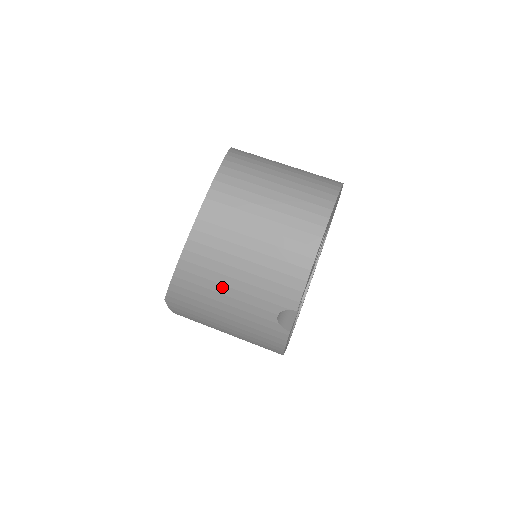
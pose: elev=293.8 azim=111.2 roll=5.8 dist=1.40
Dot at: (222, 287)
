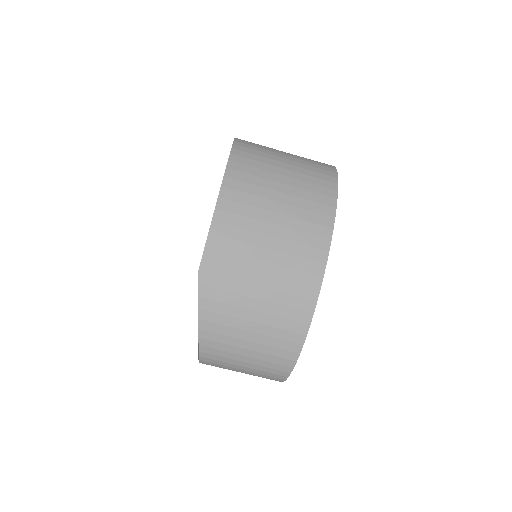
Dot at: occluded
